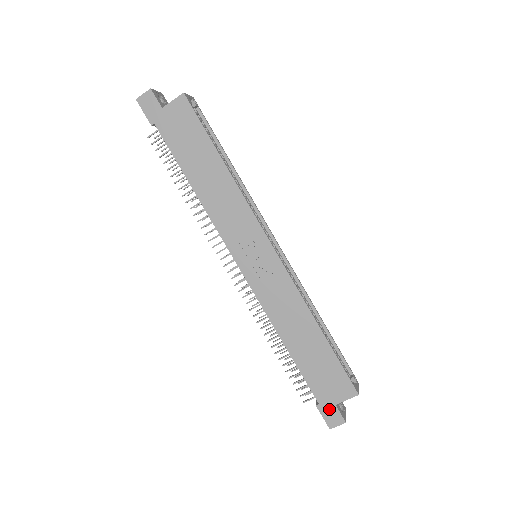
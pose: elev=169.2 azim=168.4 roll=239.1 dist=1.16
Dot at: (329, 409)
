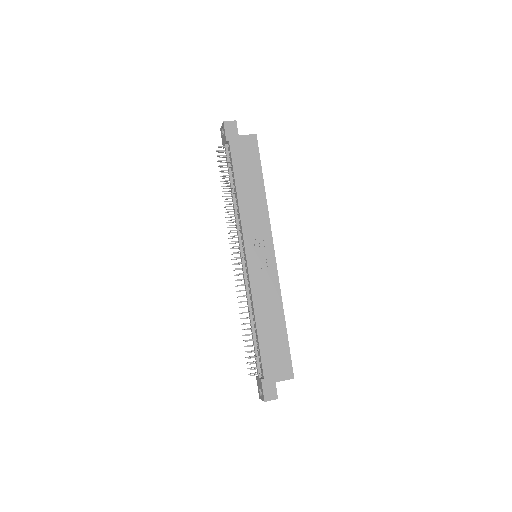
Dot at: (270, 384)
